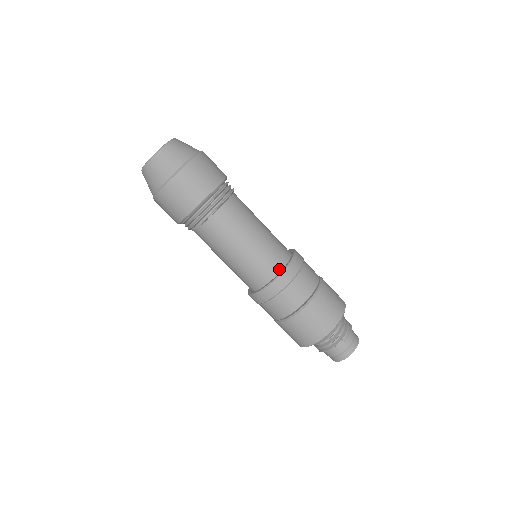
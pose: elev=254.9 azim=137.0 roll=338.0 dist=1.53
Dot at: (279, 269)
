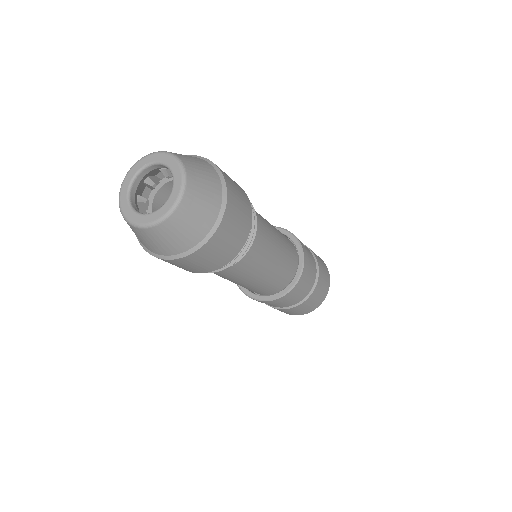
Dot at: (294, 270)
